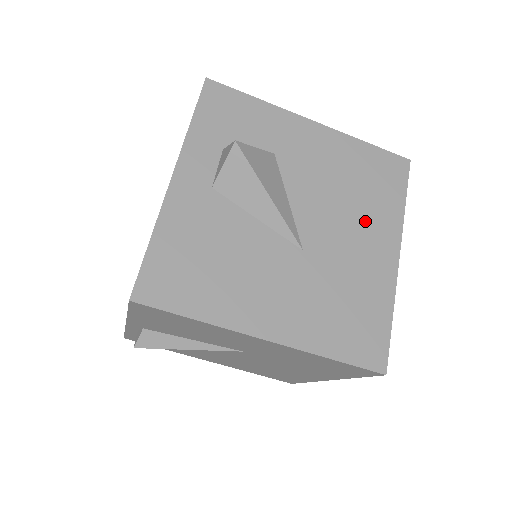
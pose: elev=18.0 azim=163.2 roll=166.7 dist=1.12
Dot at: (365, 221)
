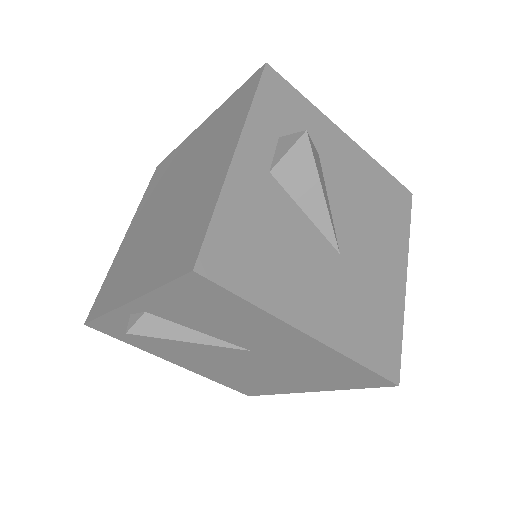
Dot at: (383, 239)
